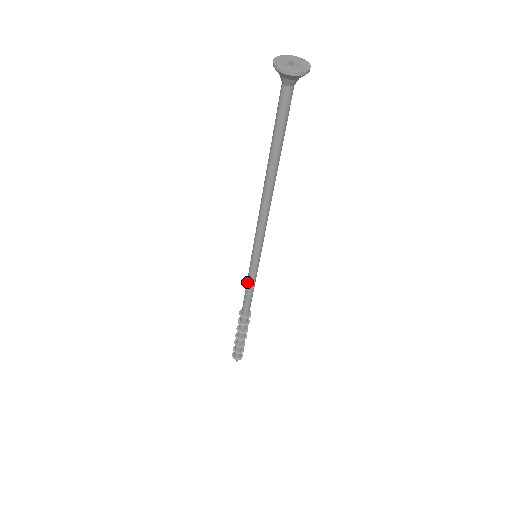
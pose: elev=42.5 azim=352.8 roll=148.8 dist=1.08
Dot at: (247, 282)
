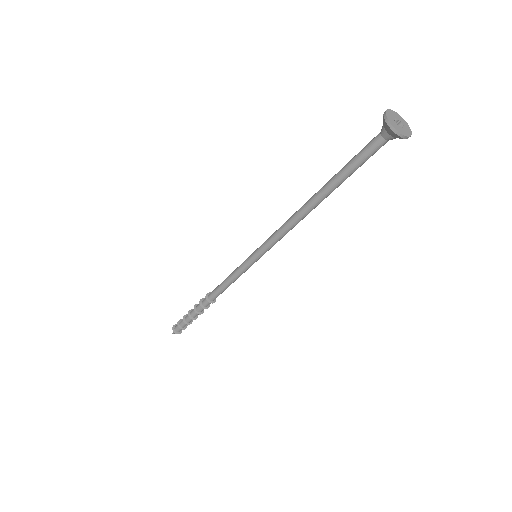
Dot at: (233, 272)
